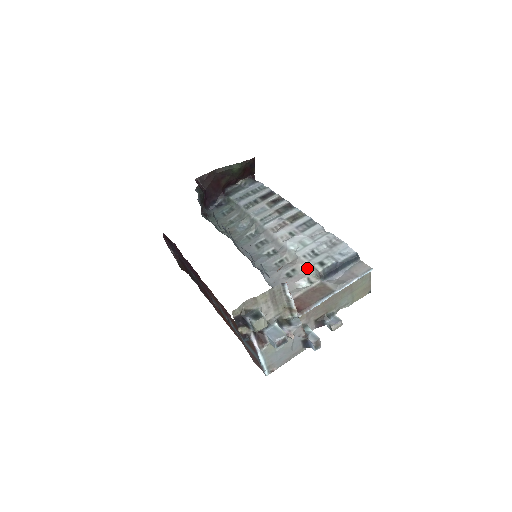
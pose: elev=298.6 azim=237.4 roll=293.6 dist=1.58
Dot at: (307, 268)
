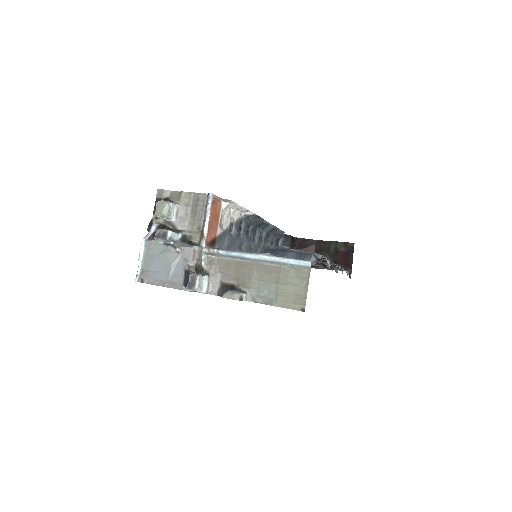
Dot at: occluded
